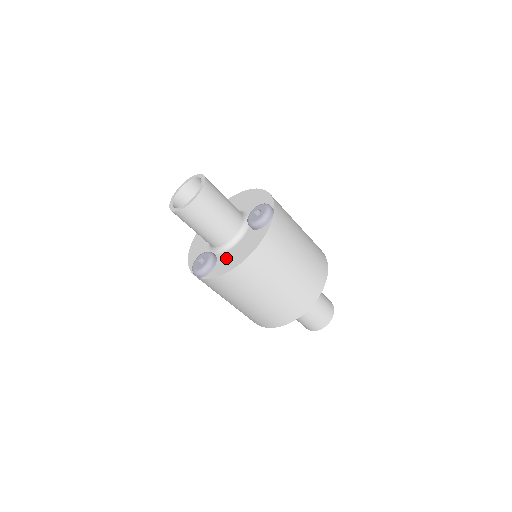
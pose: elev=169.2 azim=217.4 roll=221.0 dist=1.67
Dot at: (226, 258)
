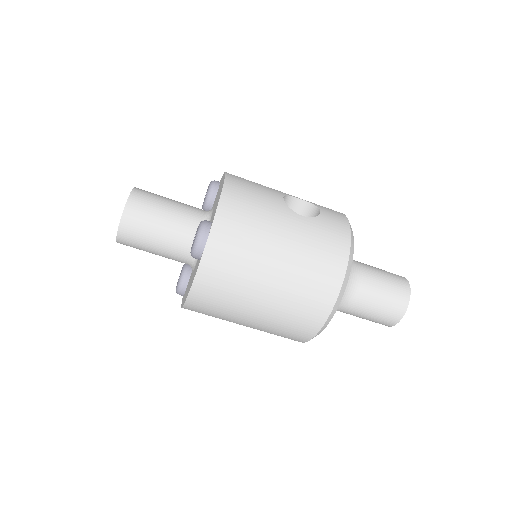
Dot at: (188, 284)
